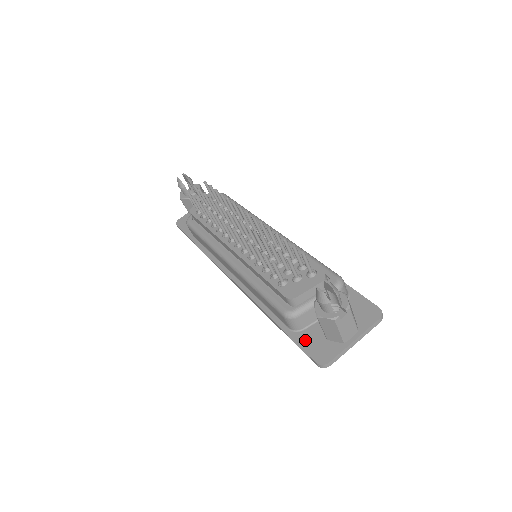
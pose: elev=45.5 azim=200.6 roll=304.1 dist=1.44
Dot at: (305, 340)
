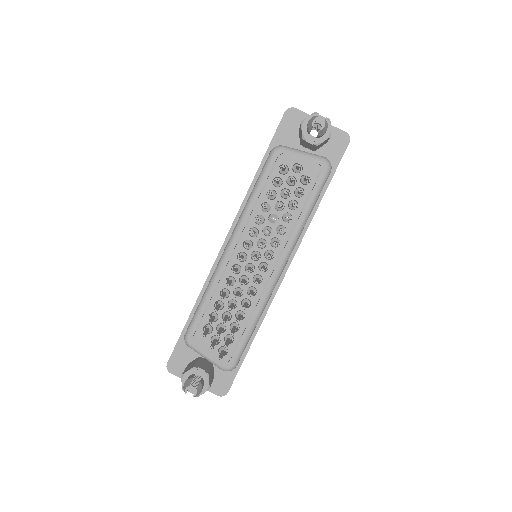
Dot at: (182, 347)
